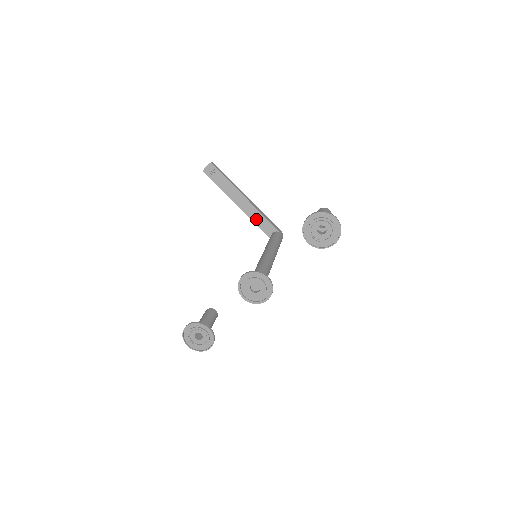
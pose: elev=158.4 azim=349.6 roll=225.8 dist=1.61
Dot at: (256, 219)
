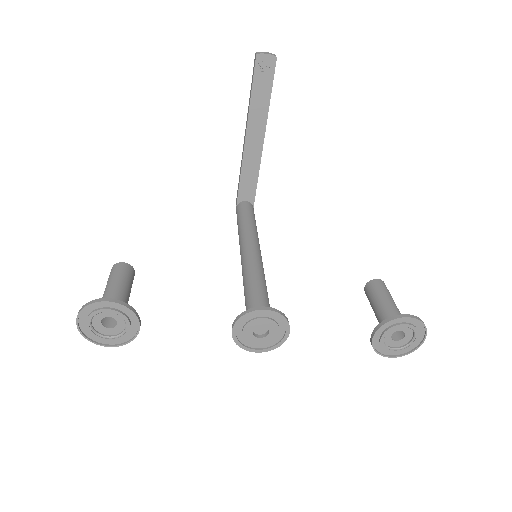
Dot at: (247, 171)
